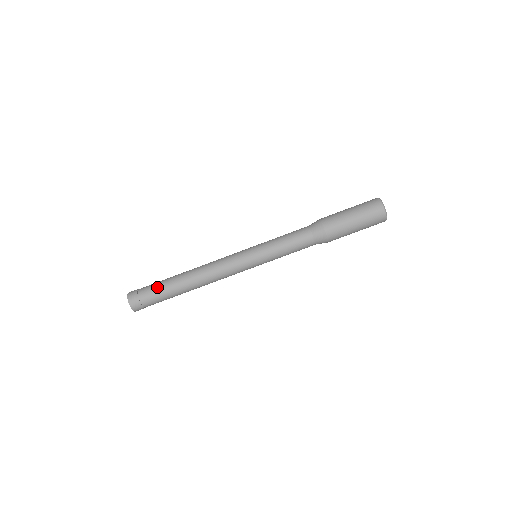
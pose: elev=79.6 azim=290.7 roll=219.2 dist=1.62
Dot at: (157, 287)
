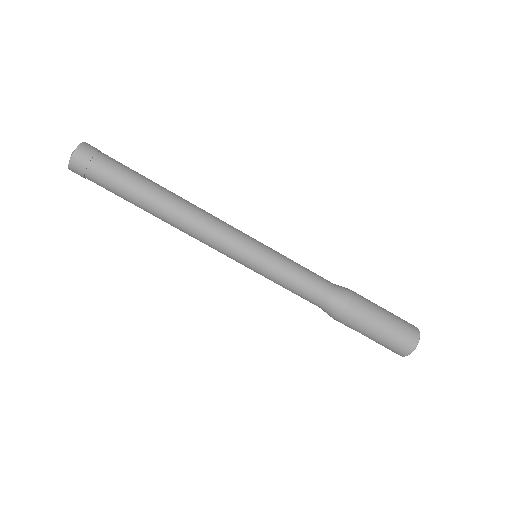
Dot at: (128, 168)
